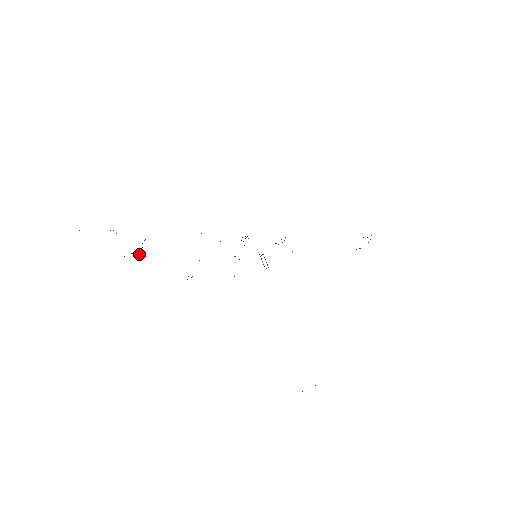
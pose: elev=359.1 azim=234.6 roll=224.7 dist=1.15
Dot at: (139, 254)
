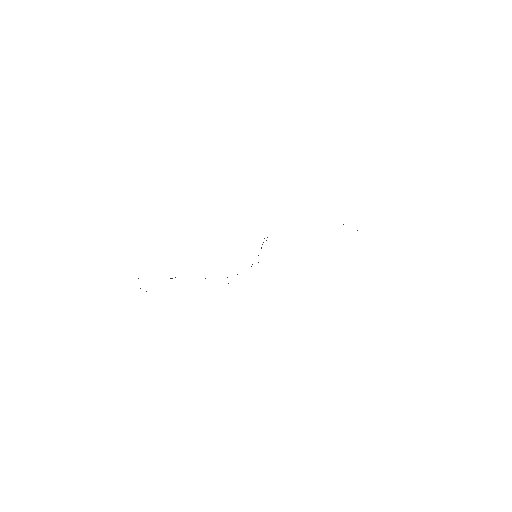
Dot at: occluded
